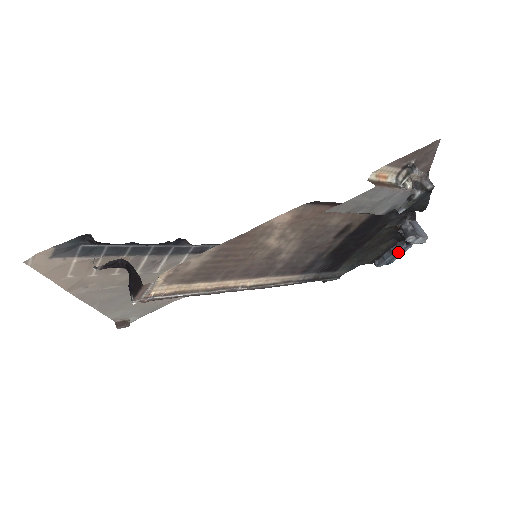
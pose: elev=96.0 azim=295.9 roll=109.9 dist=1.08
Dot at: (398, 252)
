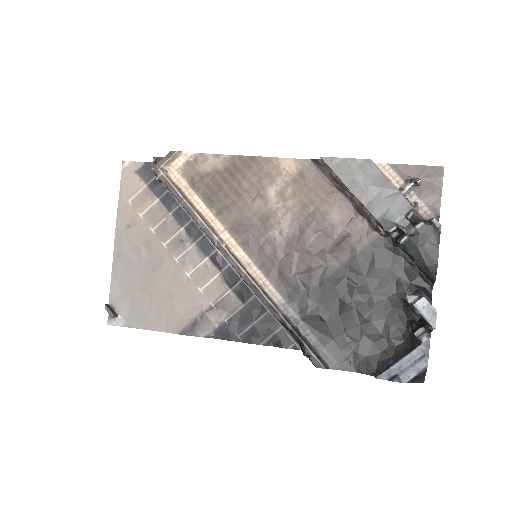
Dot at: (407, 363)
